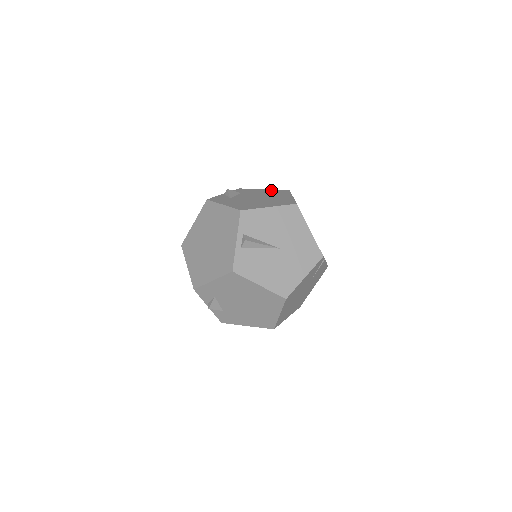
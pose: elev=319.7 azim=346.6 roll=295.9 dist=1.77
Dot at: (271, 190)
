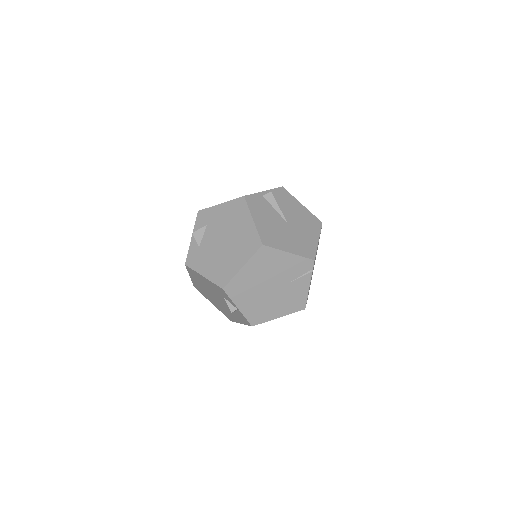
Dot at: occluded
